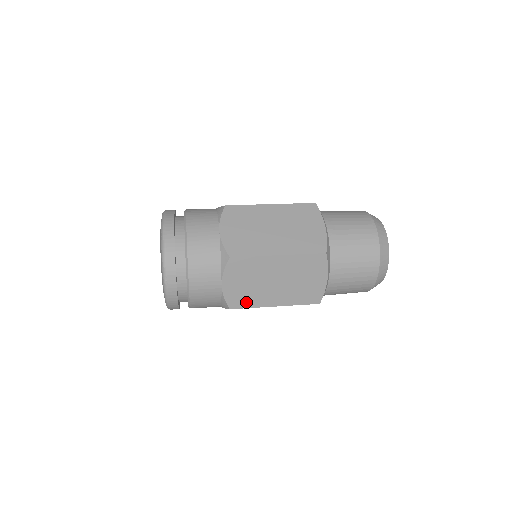
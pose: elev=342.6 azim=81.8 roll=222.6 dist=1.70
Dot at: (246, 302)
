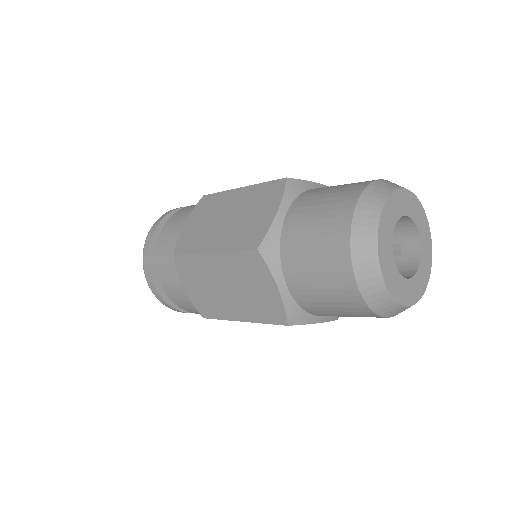
Dot at: (213, 311)
